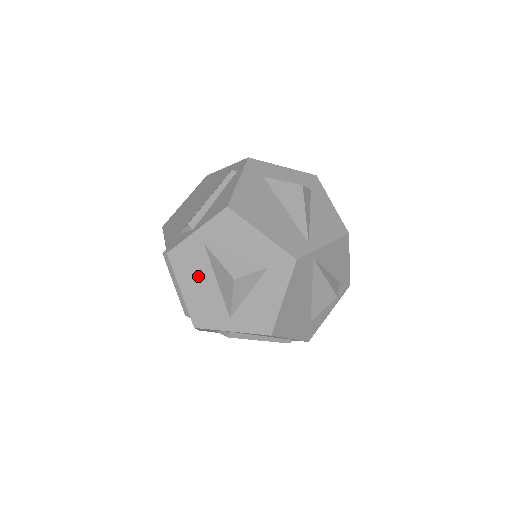
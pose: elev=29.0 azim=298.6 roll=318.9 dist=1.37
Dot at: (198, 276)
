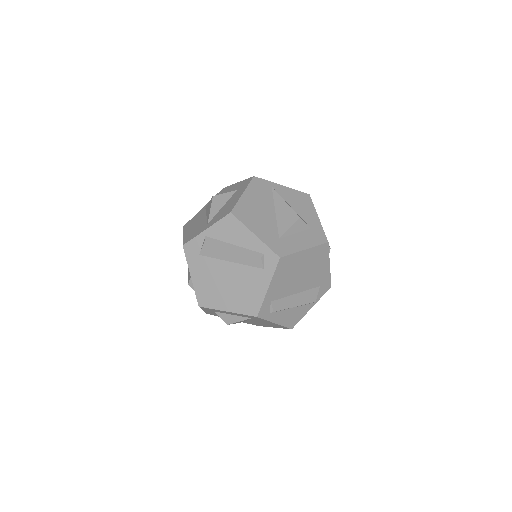
Dot at: (196, 222)
